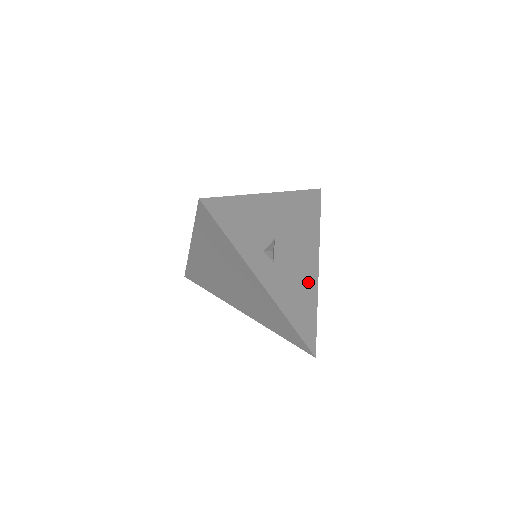
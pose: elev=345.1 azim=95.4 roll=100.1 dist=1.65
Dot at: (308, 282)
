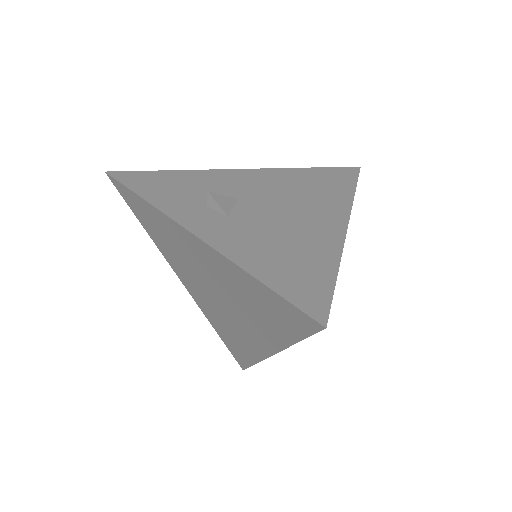
Dot at: (315, 238)
